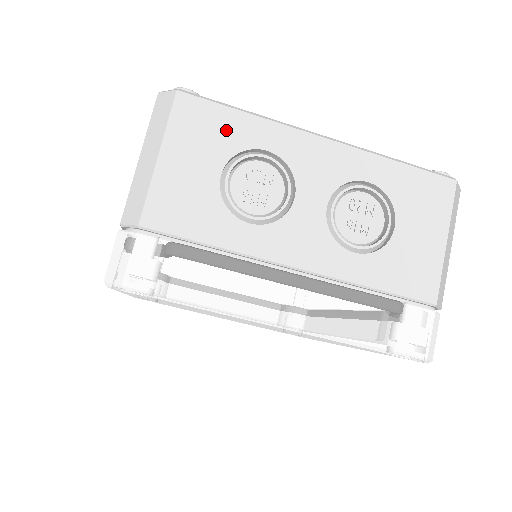
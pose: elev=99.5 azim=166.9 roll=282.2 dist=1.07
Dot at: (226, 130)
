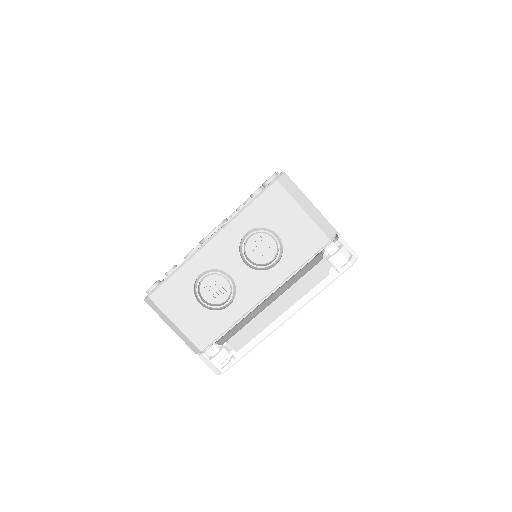
Dot at: (179, 287)
